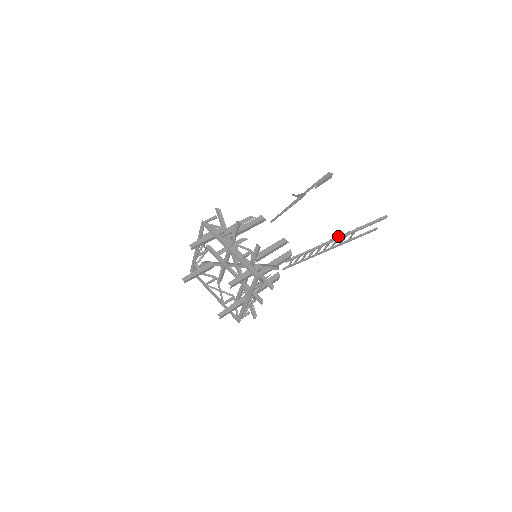
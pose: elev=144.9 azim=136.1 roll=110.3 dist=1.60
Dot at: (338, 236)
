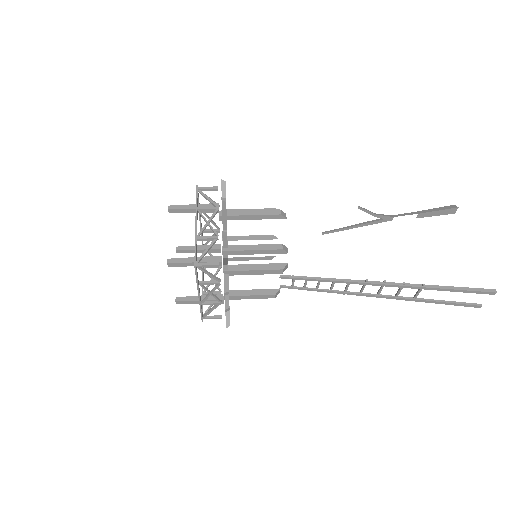
Dot at: (383, 281)
